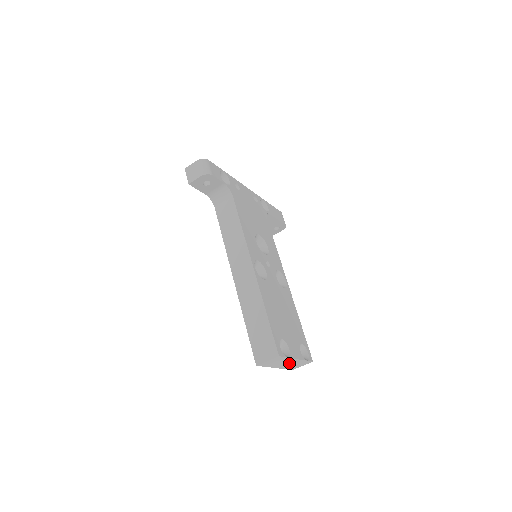
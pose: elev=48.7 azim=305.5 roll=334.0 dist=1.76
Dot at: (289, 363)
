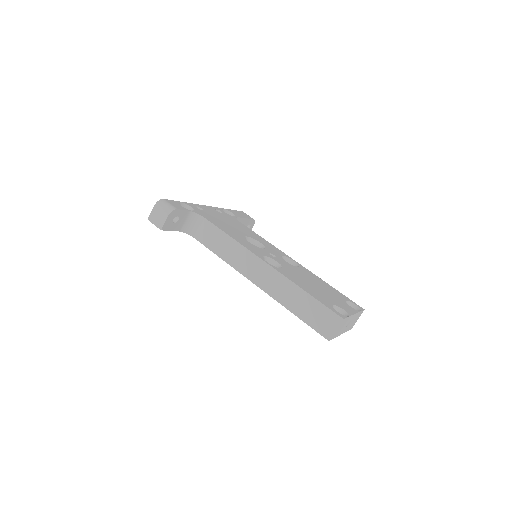
Dot at: (349, 323)
